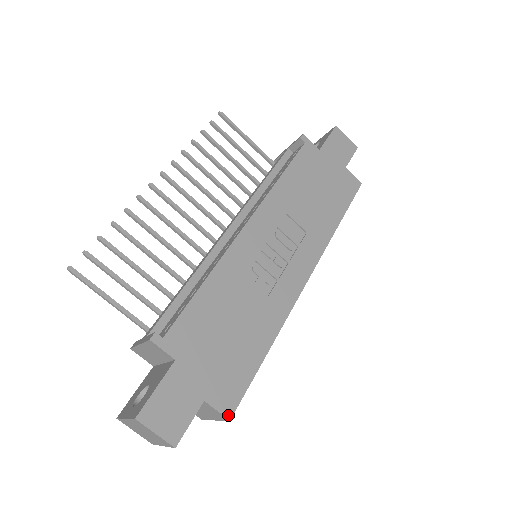
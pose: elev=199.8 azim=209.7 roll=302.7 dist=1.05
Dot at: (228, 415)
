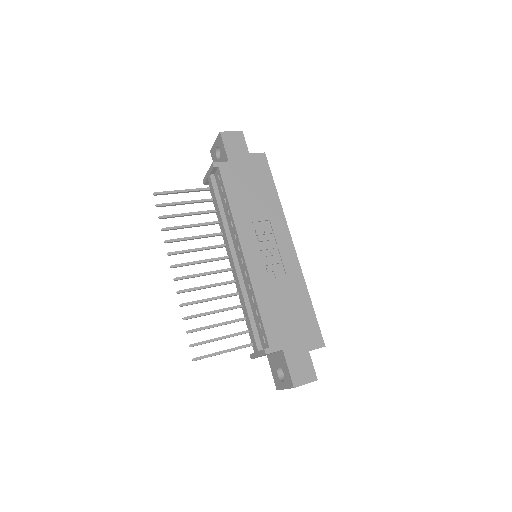
Dot at: (323, 345)
